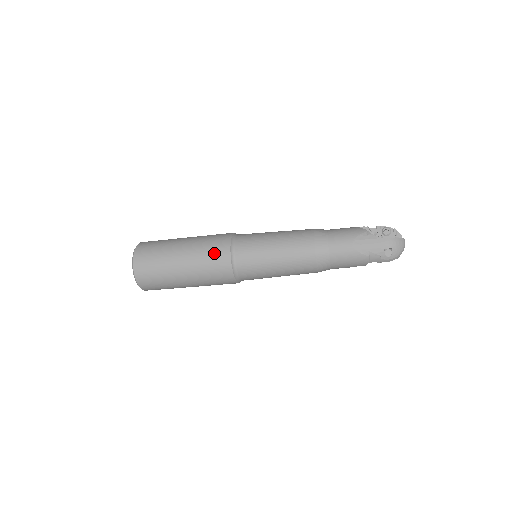
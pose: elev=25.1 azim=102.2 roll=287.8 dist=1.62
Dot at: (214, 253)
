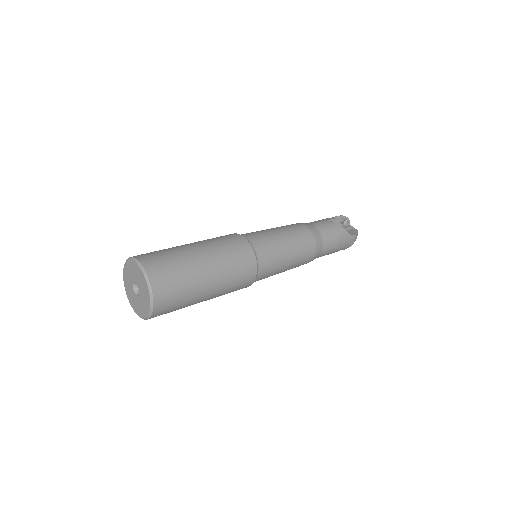
Dot at: (243, 272)
